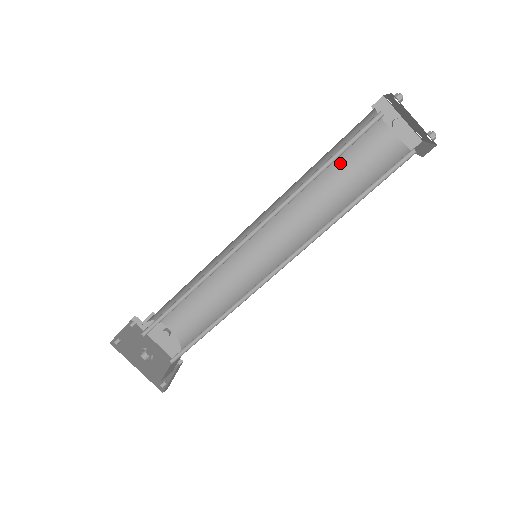
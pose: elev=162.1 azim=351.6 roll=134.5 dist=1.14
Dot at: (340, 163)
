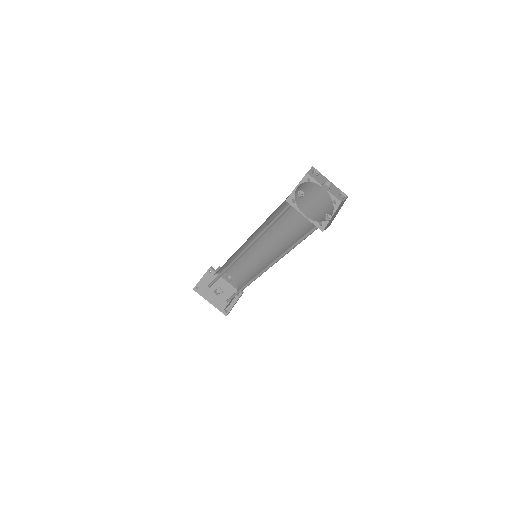
Dot at: occluded
